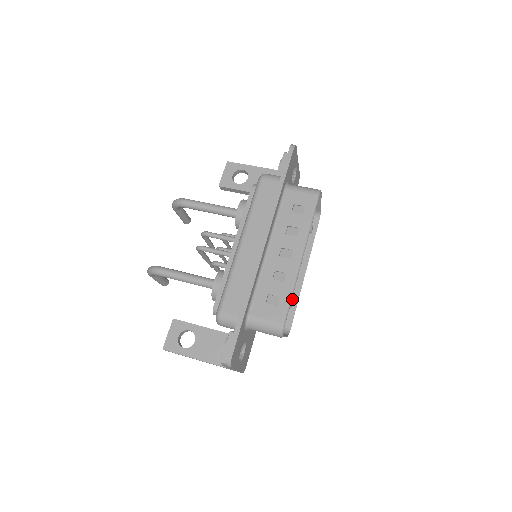
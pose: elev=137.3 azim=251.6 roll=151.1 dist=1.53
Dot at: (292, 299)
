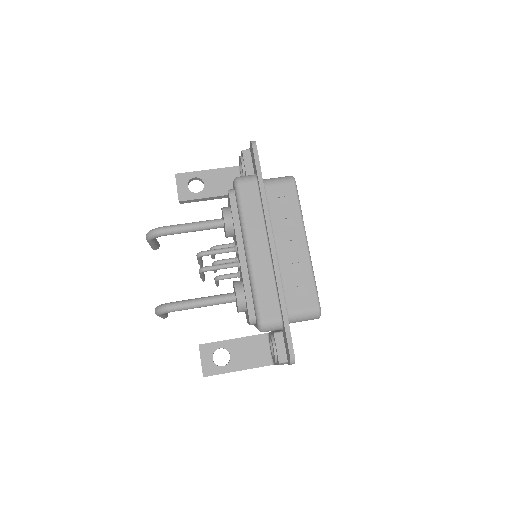
Dot at: occluded
